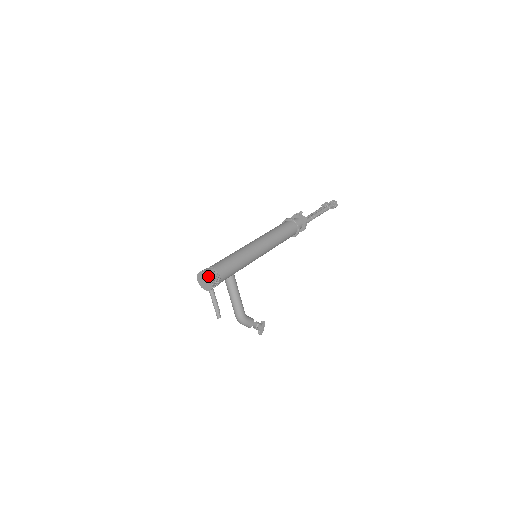
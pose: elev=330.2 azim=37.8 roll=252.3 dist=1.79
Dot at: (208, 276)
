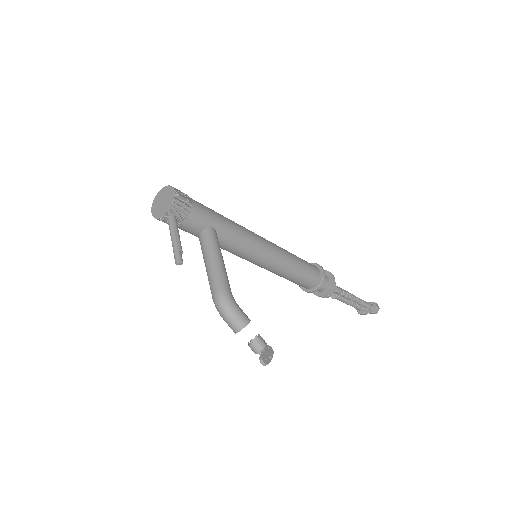
Dot at: (170, 186)
